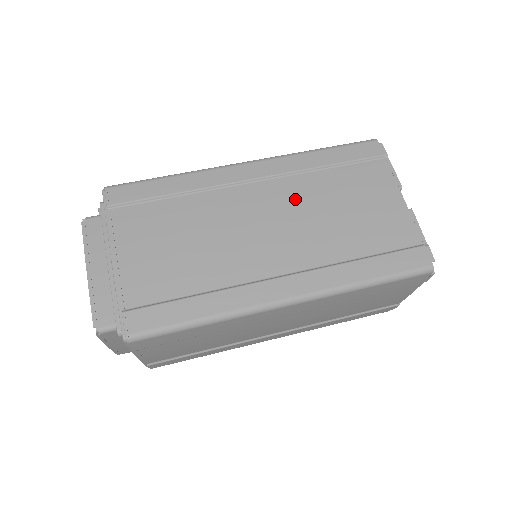
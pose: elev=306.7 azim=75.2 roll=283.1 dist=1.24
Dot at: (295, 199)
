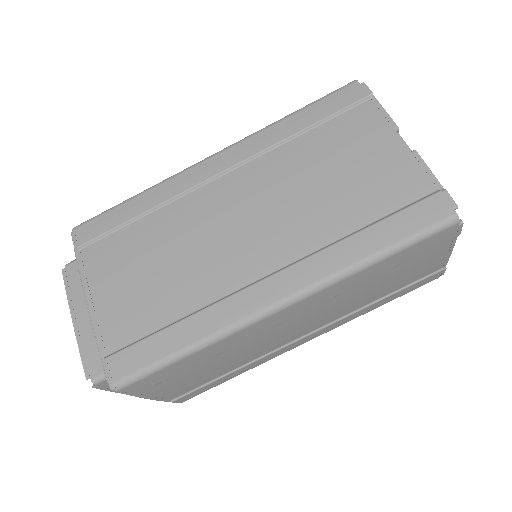
Dot at: (270, 181)
